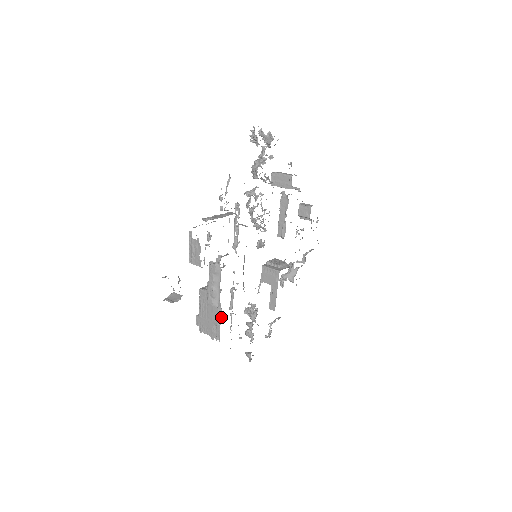
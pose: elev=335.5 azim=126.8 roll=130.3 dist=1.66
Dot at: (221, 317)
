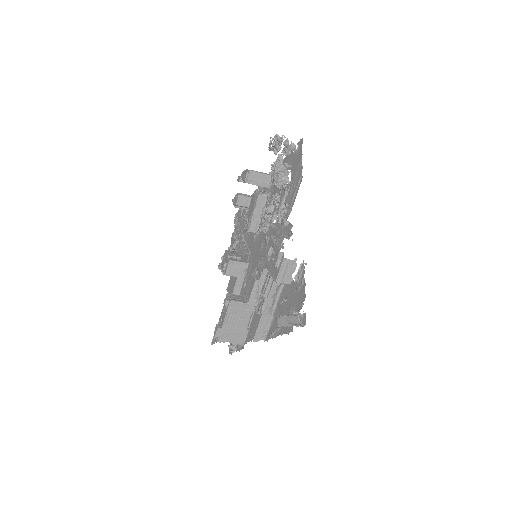
Dot at: (250, 322)
